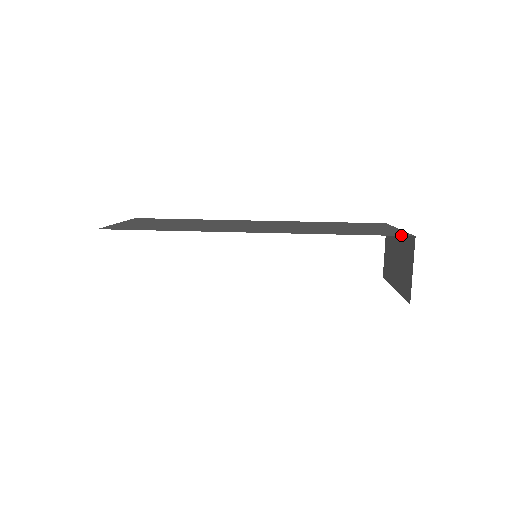
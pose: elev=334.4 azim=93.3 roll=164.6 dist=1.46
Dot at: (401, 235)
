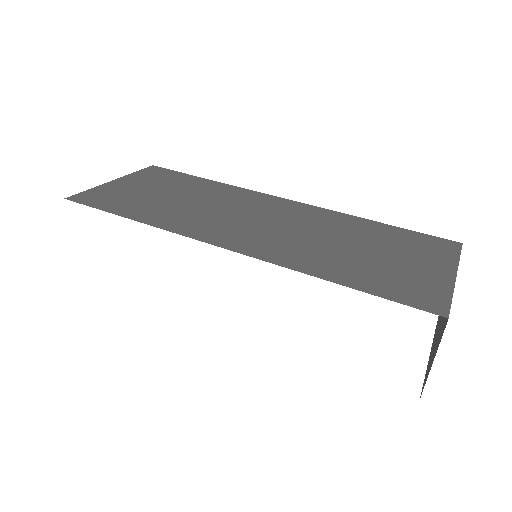
Dot at: (427, 308)
